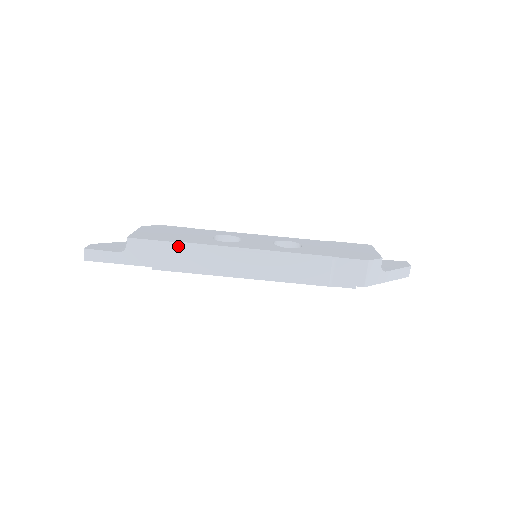
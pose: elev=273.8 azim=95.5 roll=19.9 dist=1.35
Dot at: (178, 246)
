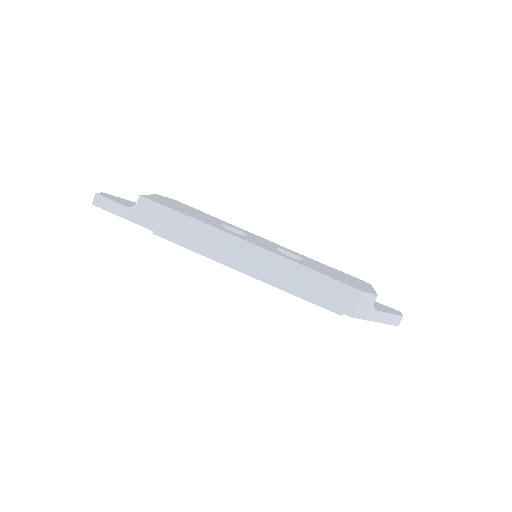
Dot at: (185, 219)
